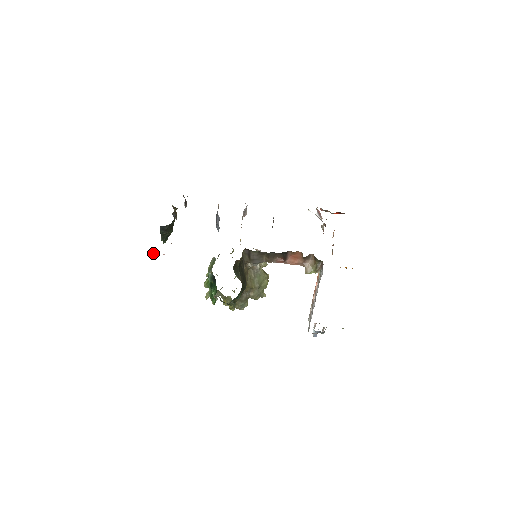
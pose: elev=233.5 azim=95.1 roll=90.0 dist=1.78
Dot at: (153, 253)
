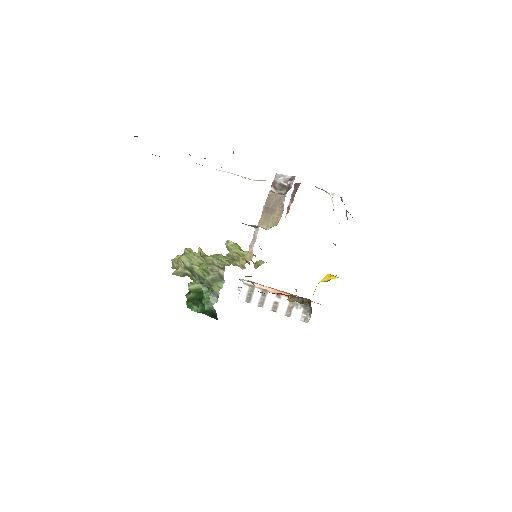
Dot at: occluded
